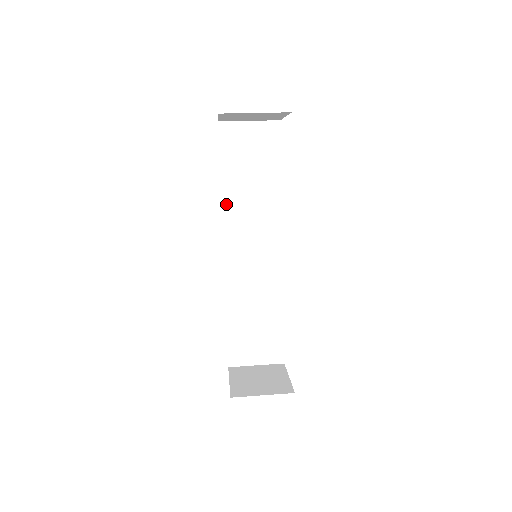
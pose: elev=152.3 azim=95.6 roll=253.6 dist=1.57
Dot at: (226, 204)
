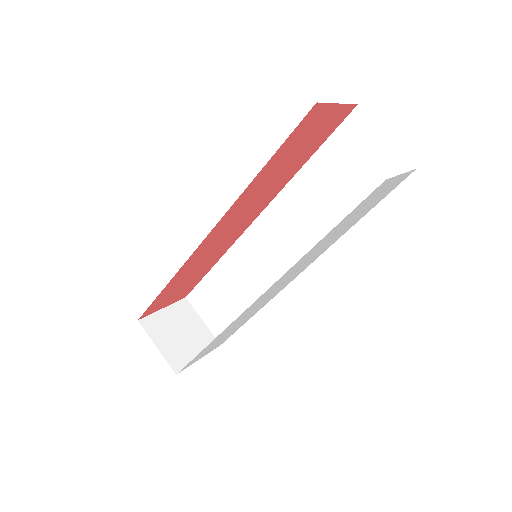
Dot at: (293, 186)
